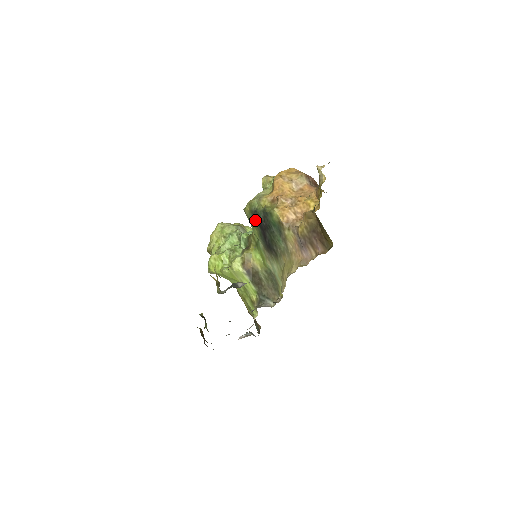
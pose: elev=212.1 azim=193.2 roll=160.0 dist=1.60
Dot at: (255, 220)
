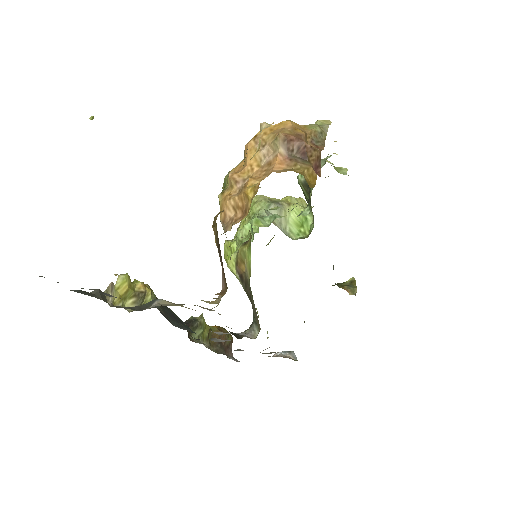
Dot at: occluded
